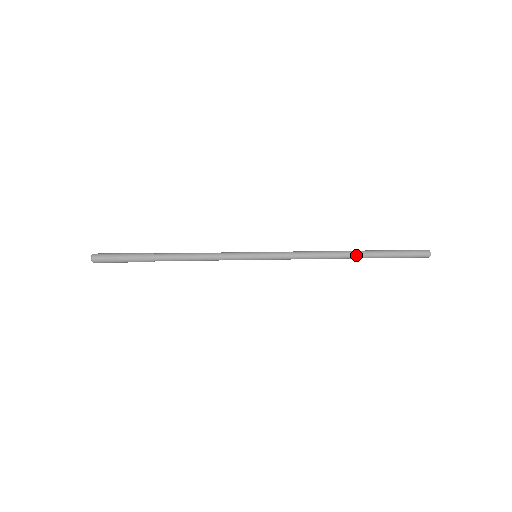
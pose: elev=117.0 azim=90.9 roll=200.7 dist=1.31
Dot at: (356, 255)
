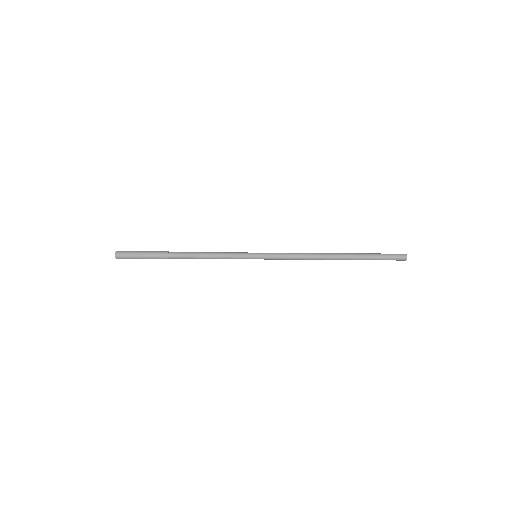
Dot at: (342, 255)
